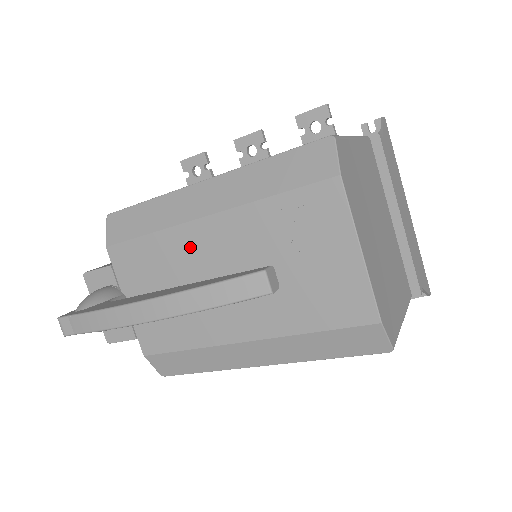
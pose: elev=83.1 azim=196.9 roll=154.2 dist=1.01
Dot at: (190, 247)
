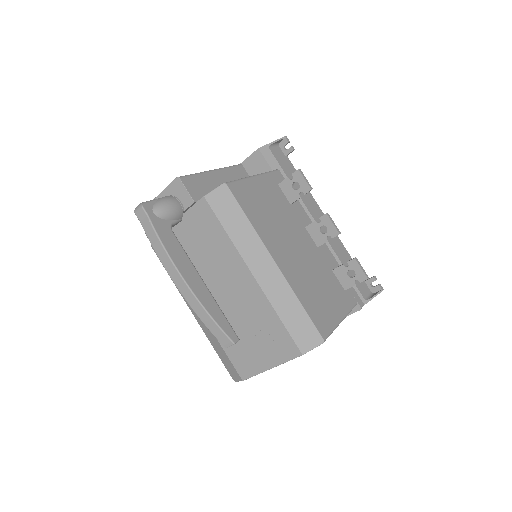
Dot at: (231, 266)
